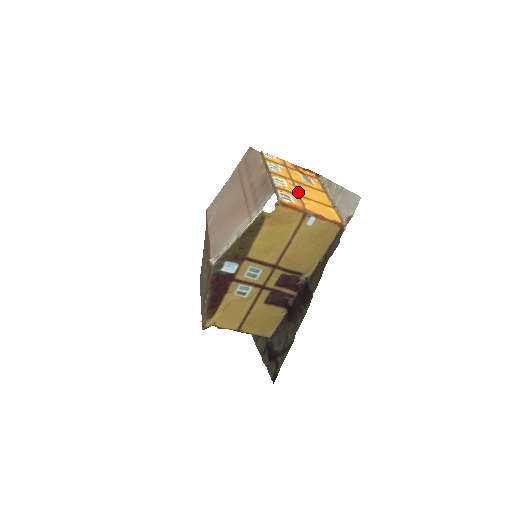
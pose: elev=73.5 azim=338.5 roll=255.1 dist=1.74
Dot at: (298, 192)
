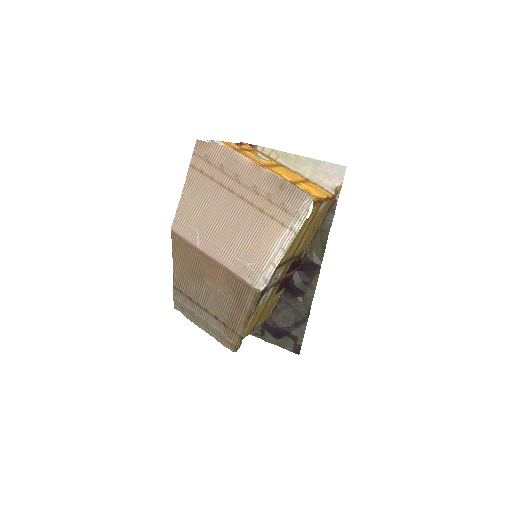
Dot at: (286, 179)
